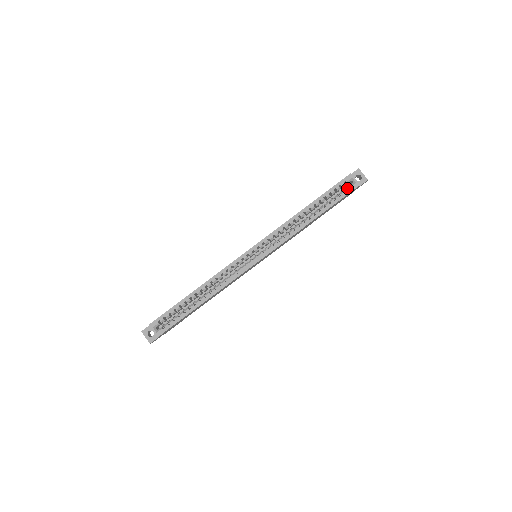
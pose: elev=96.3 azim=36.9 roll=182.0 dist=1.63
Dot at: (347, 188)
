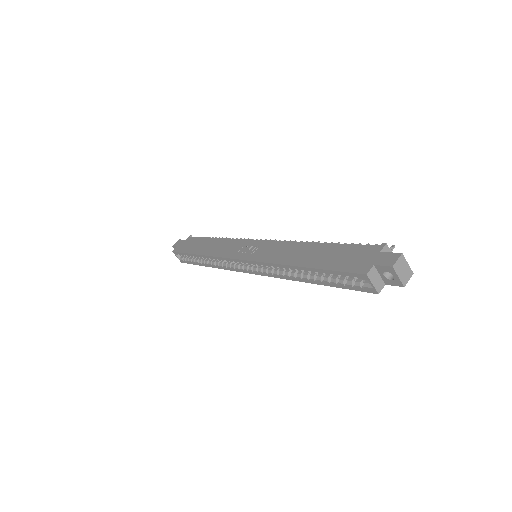
Dot at: (358, 284)
